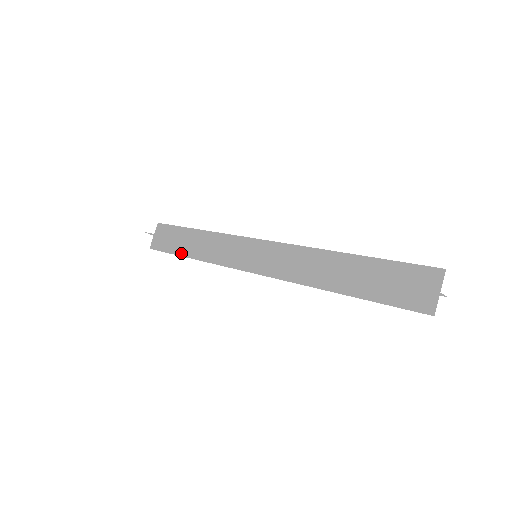
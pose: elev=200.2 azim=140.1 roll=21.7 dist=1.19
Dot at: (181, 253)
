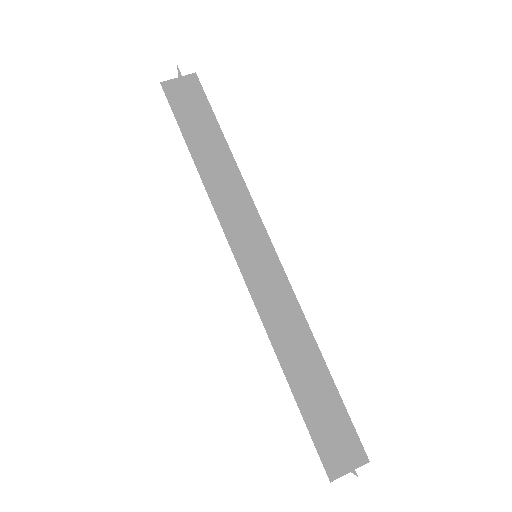
Dot at: (190, 142)
